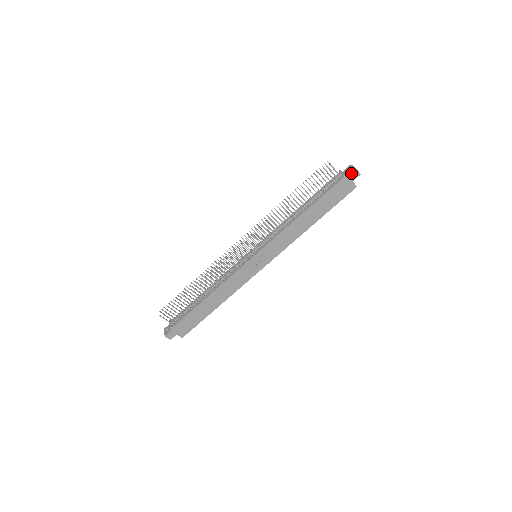
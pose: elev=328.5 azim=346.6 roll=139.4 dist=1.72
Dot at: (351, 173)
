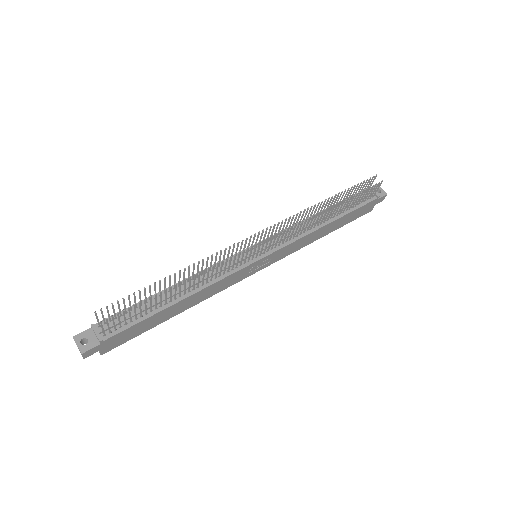
Dot at: (382, 197)
